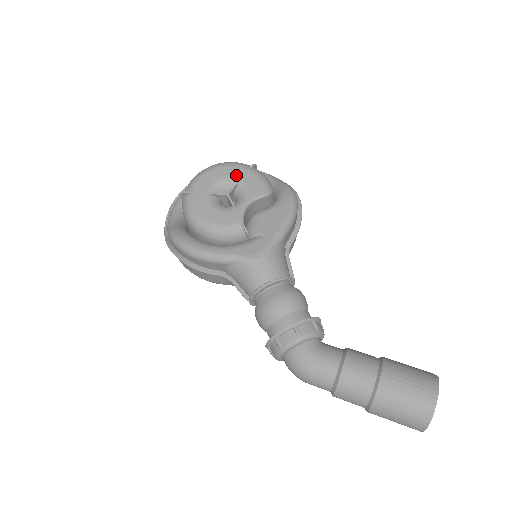
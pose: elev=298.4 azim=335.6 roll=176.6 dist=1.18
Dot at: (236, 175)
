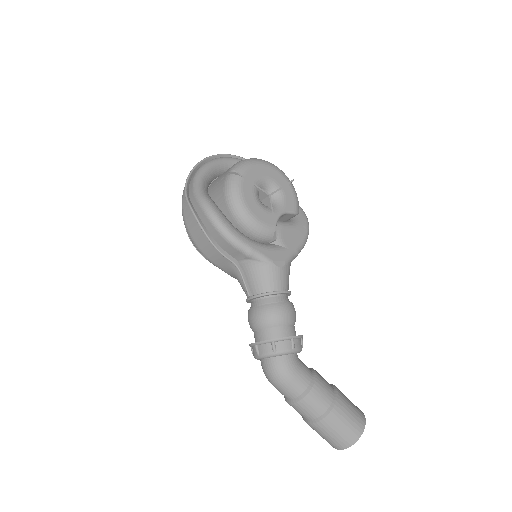
Dot at: (280, 181)
